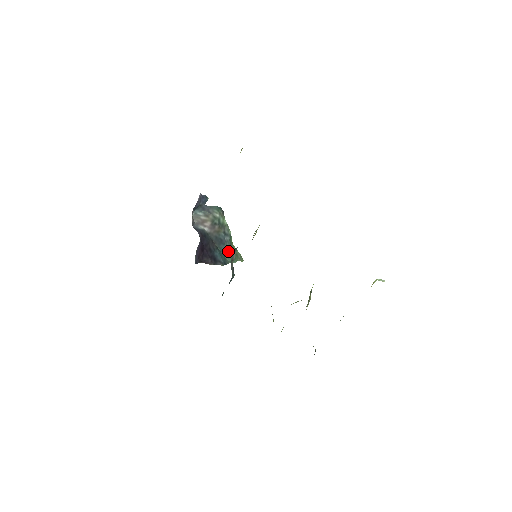
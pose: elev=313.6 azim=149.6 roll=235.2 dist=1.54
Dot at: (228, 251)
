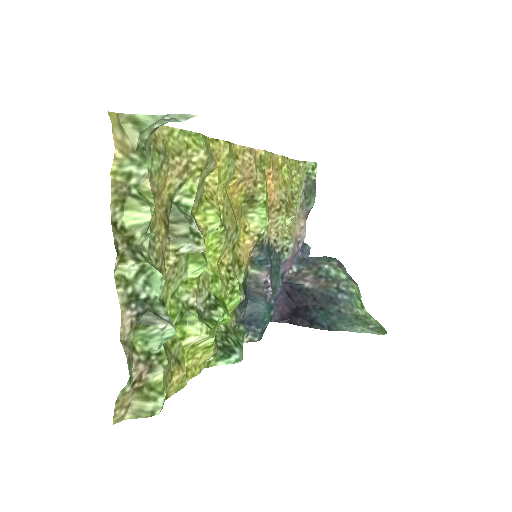
Dot at: (343, 314)
